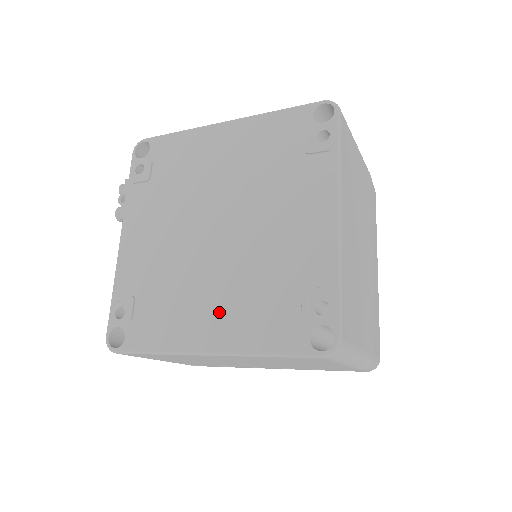
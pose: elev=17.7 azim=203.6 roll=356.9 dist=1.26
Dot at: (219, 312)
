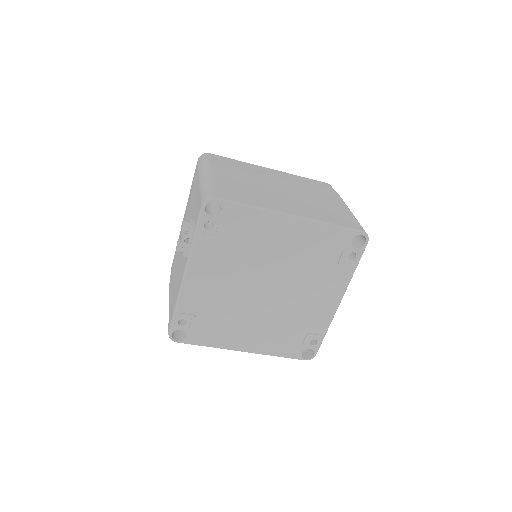
Dot at: (256, 335)
